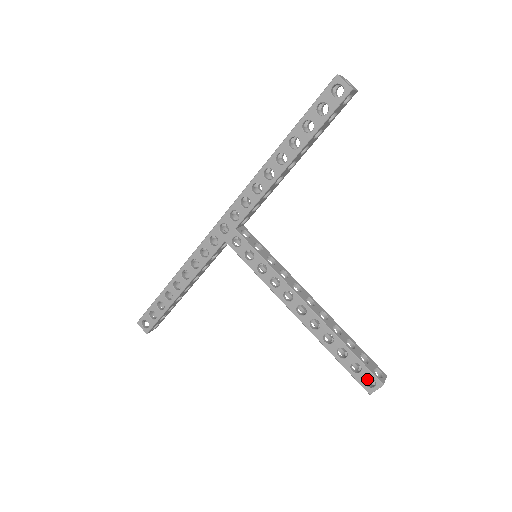
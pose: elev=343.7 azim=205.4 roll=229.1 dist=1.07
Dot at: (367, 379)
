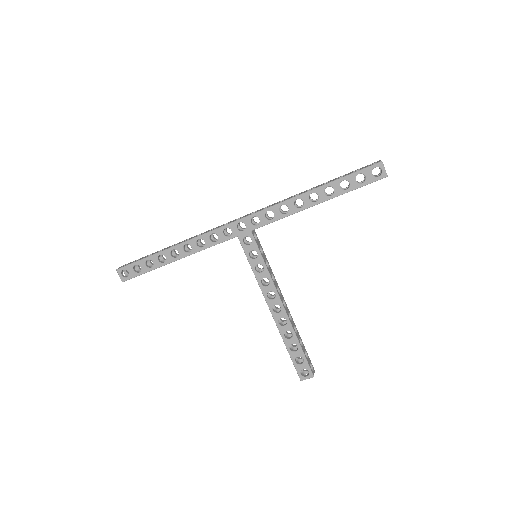
Dot at: occluded
